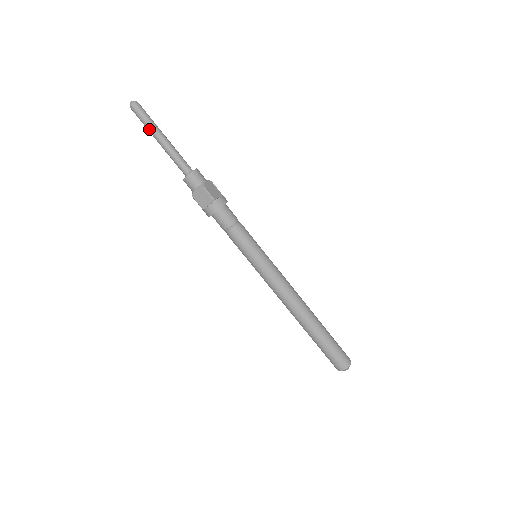
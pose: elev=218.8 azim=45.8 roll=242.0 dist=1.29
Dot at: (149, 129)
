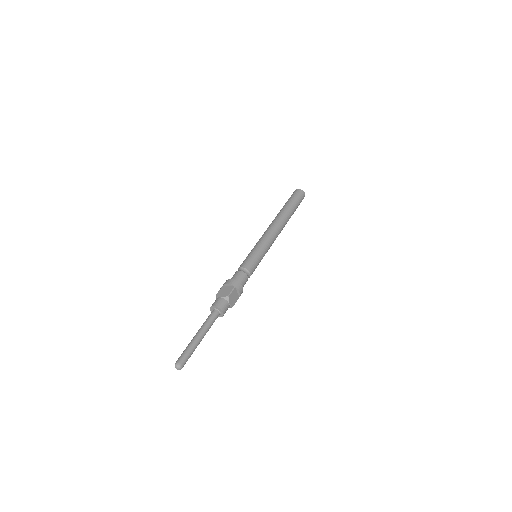
Dot at: occluded
